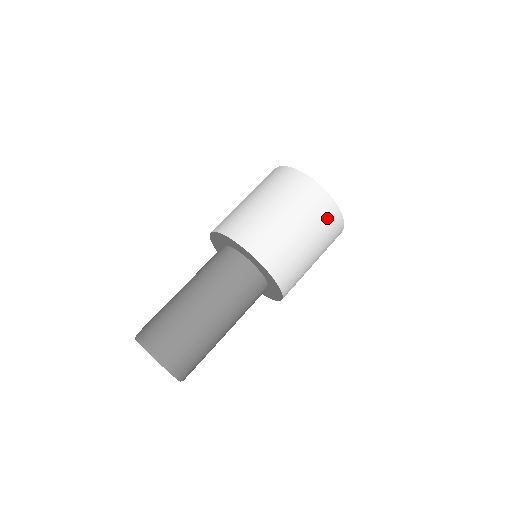
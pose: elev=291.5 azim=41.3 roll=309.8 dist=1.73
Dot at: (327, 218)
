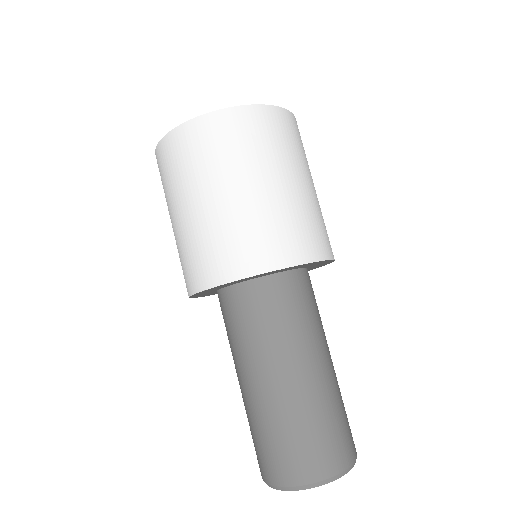
Dot at: (301, 140)
